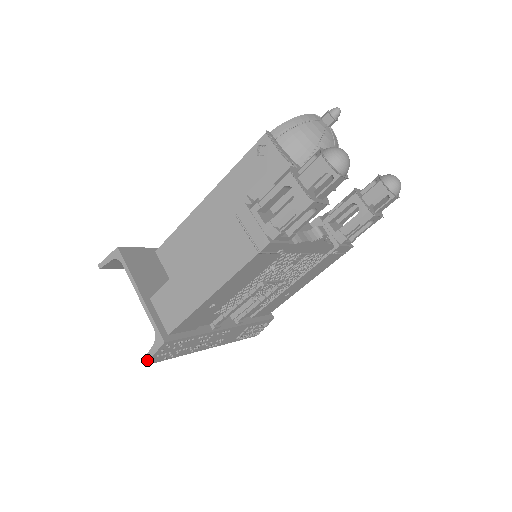
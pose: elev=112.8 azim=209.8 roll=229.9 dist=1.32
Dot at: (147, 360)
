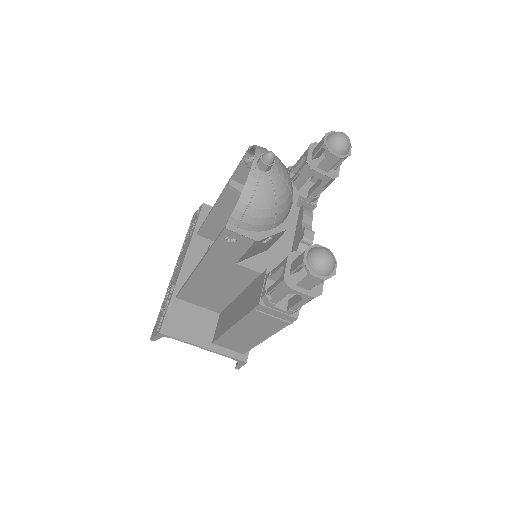
Dot at: (239, 368)
